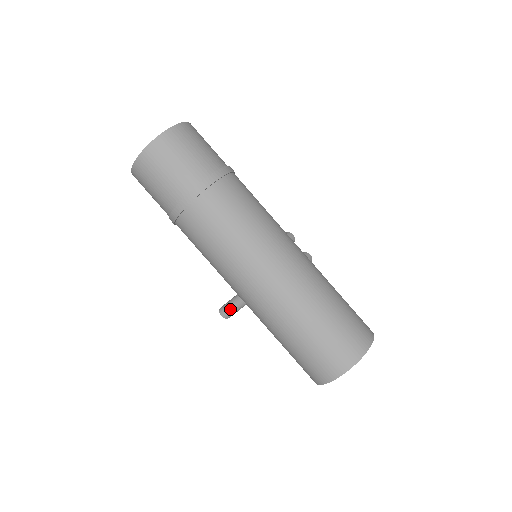
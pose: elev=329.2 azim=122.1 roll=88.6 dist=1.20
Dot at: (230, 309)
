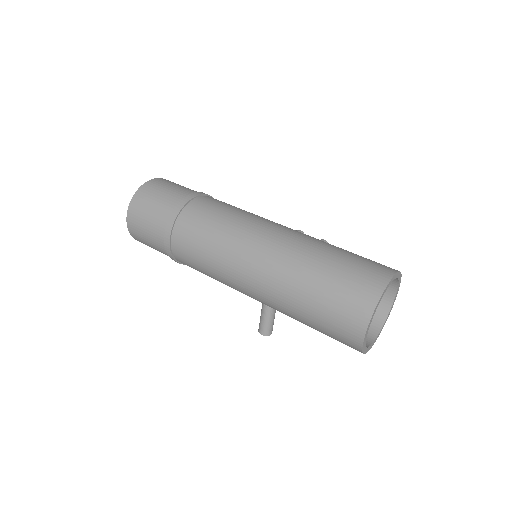
Dot at: (263, 322)
